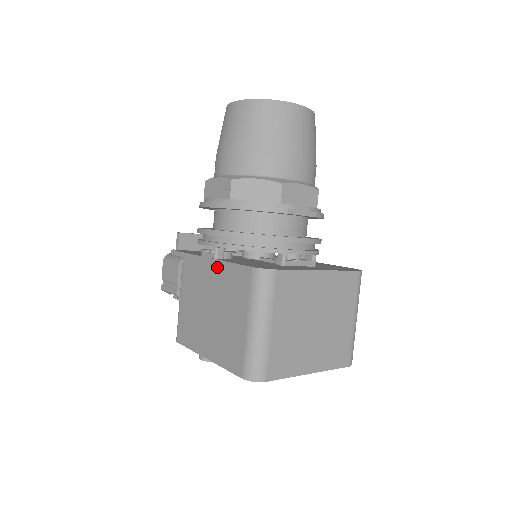
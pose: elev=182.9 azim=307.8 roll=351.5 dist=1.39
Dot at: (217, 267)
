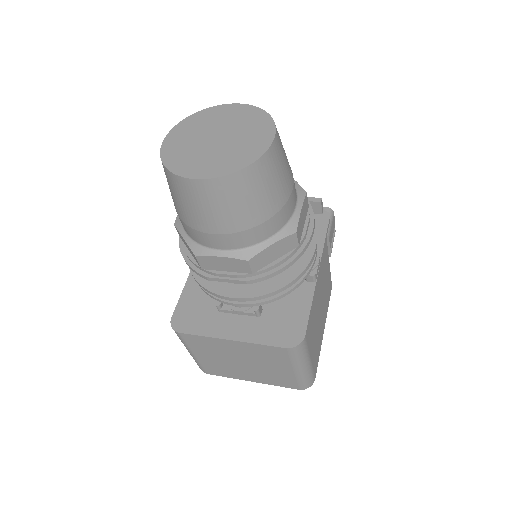
Dot at: occluded
